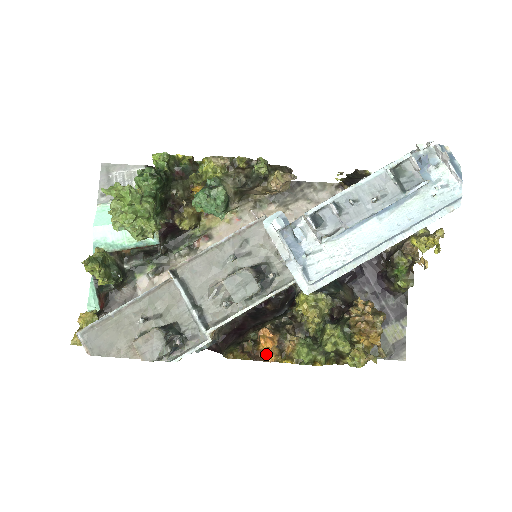
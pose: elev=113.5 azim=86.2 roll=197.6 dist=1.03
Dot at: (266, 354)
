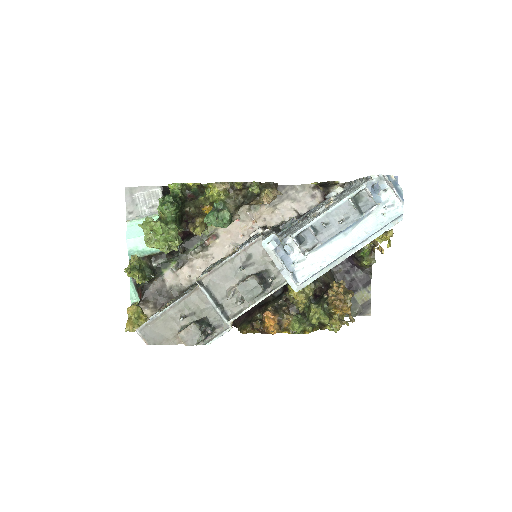
Dot at: (270, 330)
